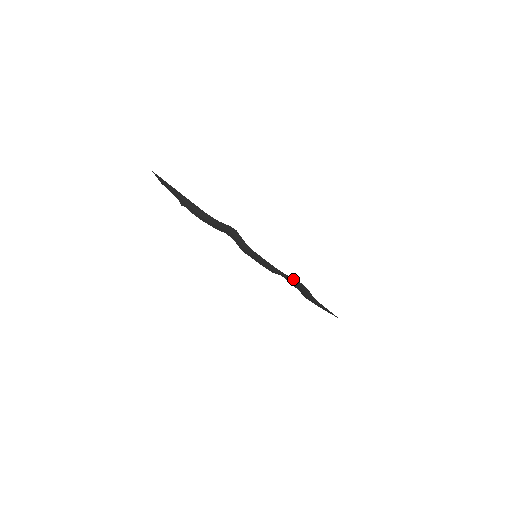
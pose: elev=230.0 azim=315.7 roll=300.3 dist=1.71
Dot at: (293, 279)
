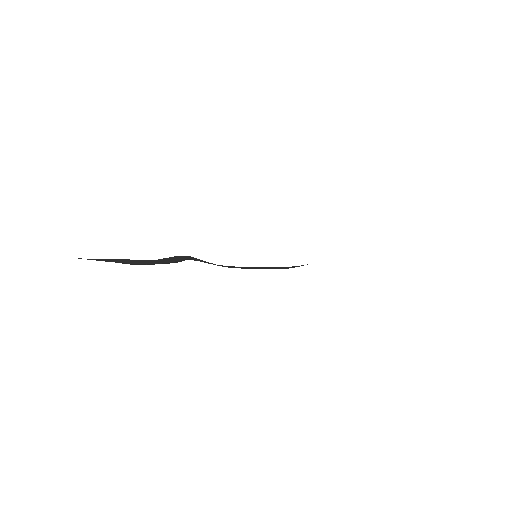
Dot at: occluded
